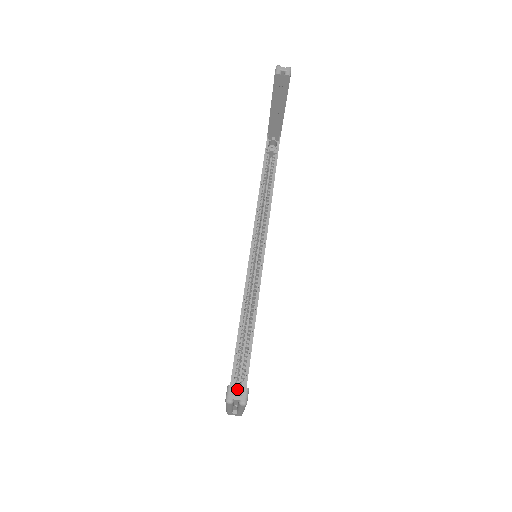
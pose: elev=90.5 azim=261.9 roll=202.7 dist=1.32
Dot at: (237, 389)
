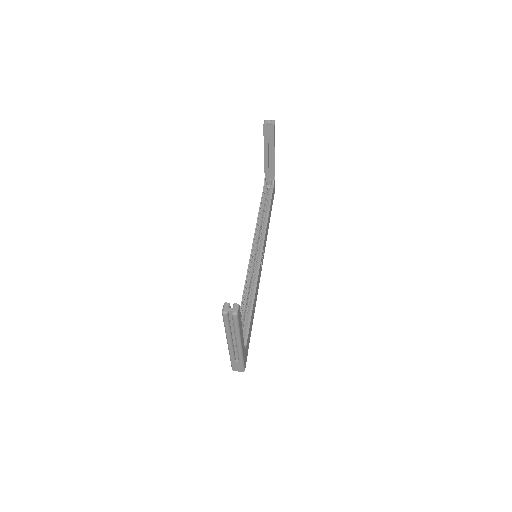
Dot at: occluded
